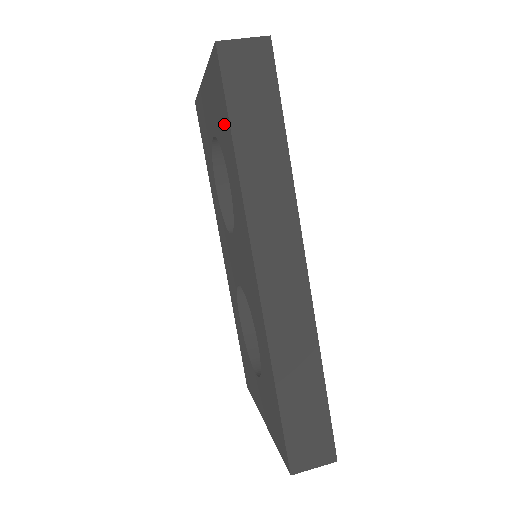
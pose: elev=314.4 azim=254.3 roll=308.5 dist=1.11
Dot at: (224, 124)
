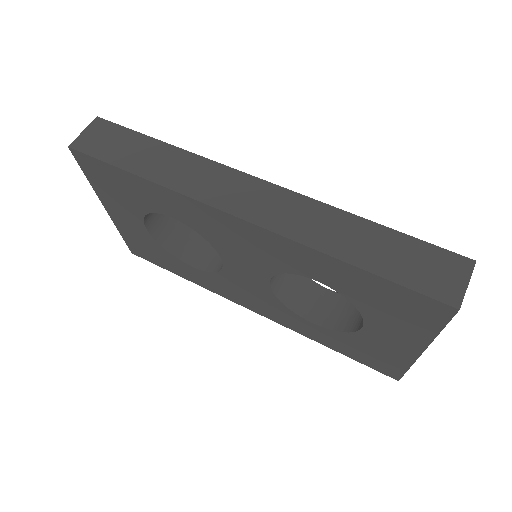
Dot at: (124, 184)
